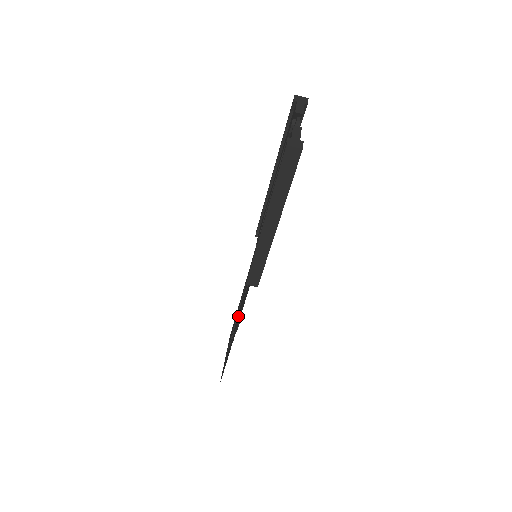
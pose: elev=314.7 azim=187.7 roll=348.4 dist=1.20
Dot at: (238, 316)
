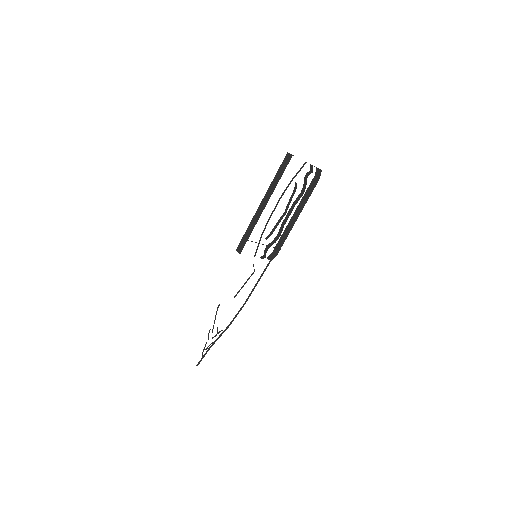
Dot at: occluded
